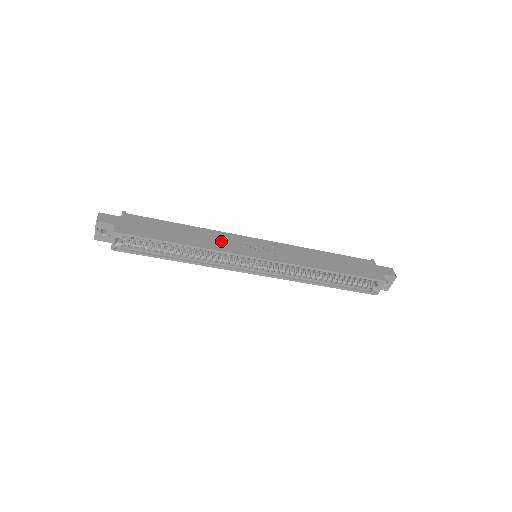
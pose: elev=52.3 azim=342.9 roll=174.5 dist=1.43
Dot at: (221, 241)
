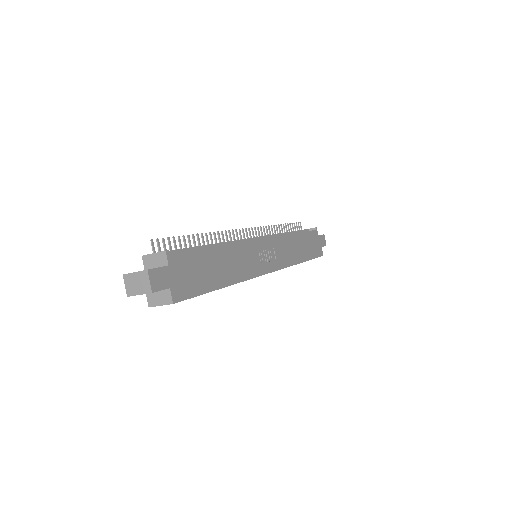
Dot at: (246, 261)
